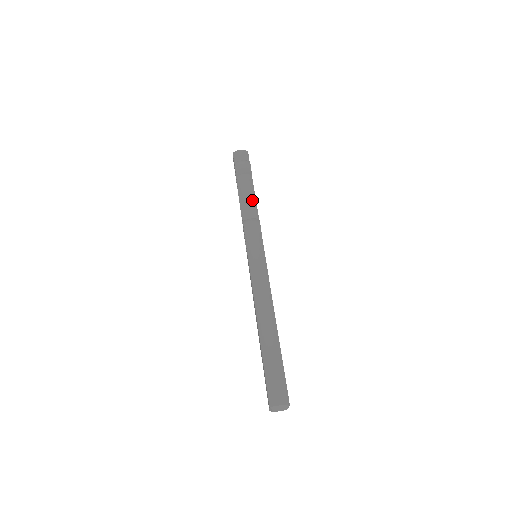
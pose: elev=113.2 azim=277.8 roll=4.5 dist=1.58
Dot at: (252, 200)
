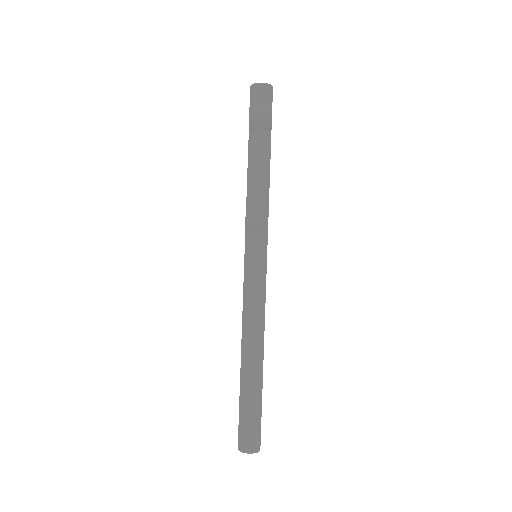
Dot at: (264, 176)
